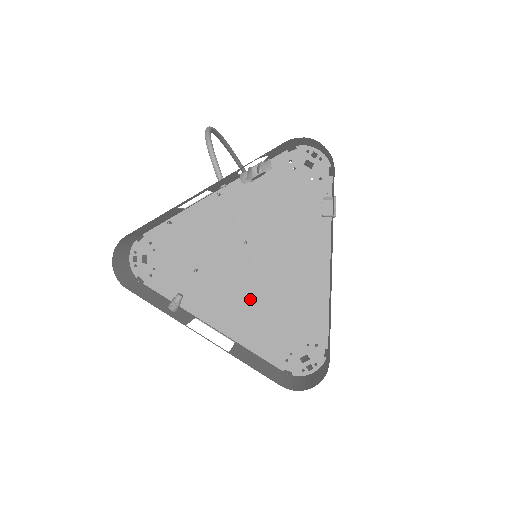
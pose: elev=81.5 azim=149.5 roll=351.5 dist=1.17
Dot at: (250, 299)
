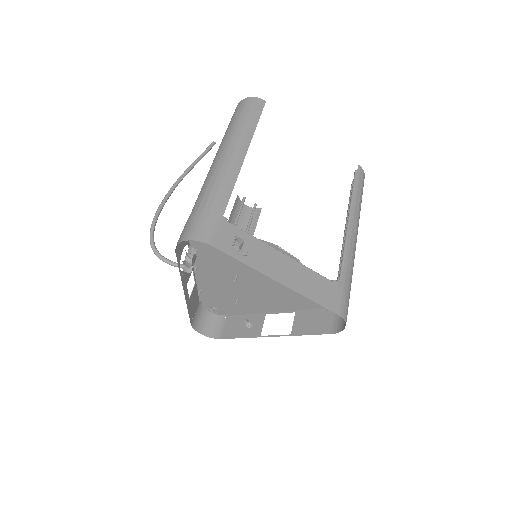
Dot at: (275, 293)
